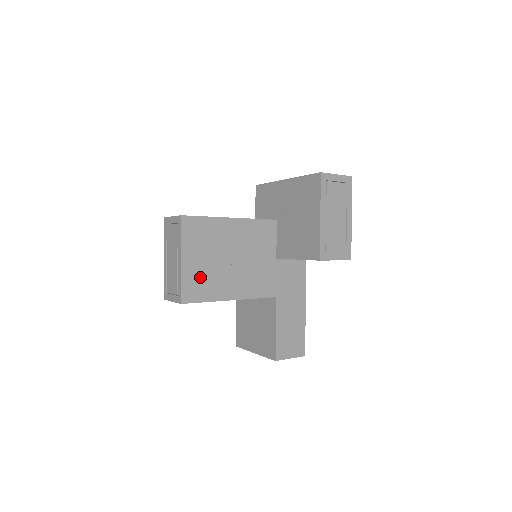
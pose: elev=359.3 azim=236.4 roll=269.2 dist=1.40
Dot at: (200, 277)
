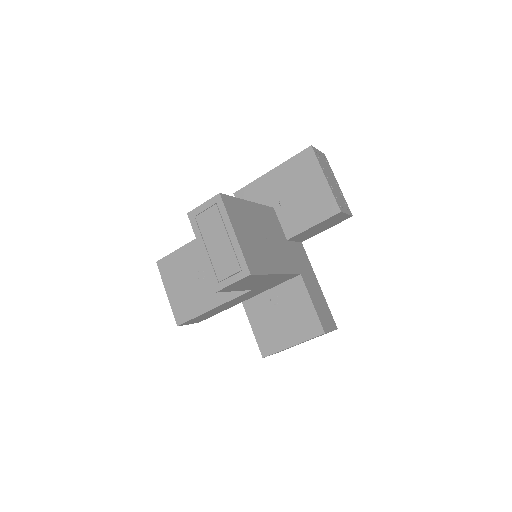
Dot at: (252, 251)
